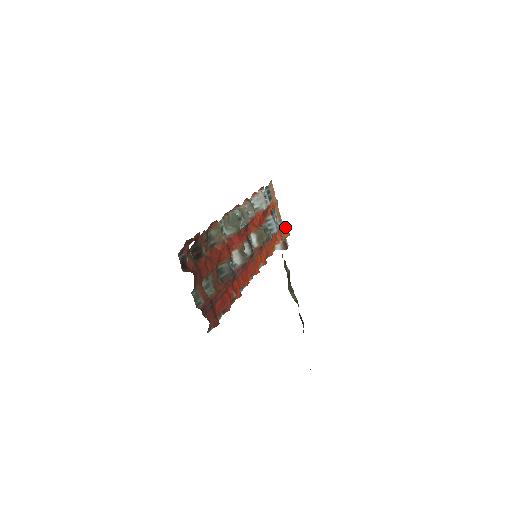
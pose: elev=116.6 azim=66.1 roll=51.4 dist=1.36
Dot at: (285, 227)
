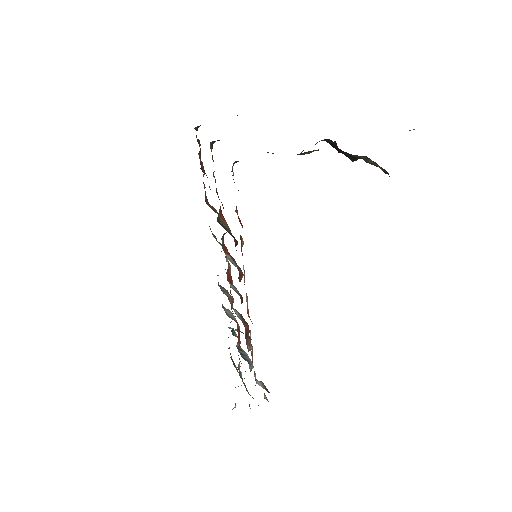
Dot at: occluded
